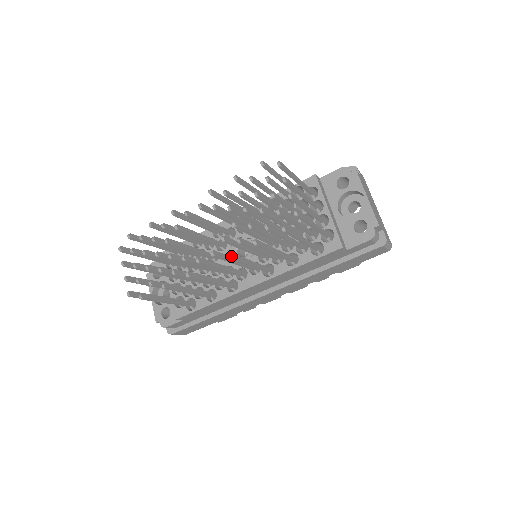
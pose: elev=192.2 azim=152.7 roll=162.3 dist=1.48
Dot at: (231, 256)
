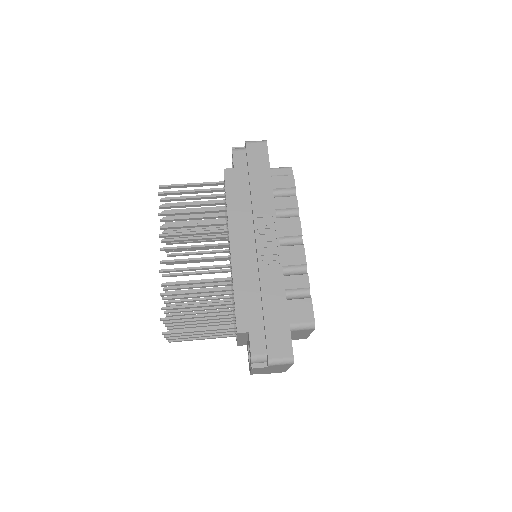
Dot at: occluded
